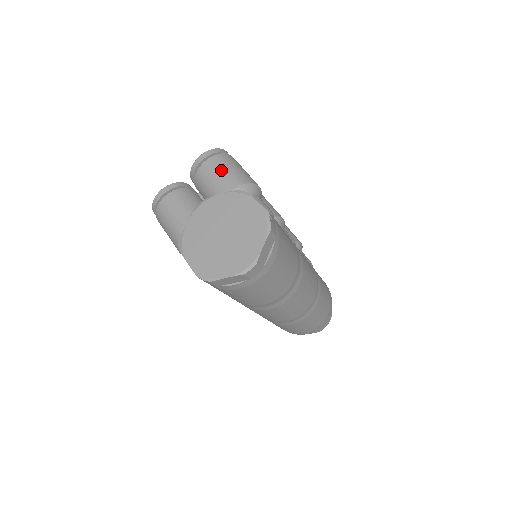
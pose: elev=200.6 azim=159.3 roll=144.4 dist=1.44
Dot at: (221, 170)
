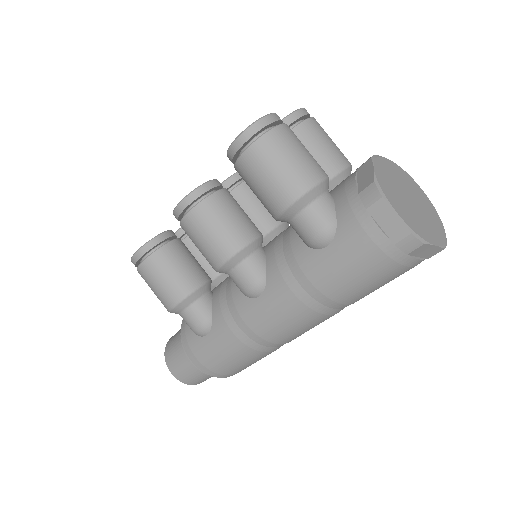
Dot at: occluded
